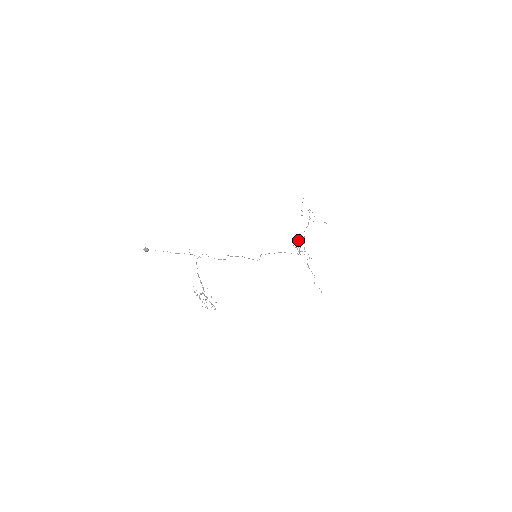
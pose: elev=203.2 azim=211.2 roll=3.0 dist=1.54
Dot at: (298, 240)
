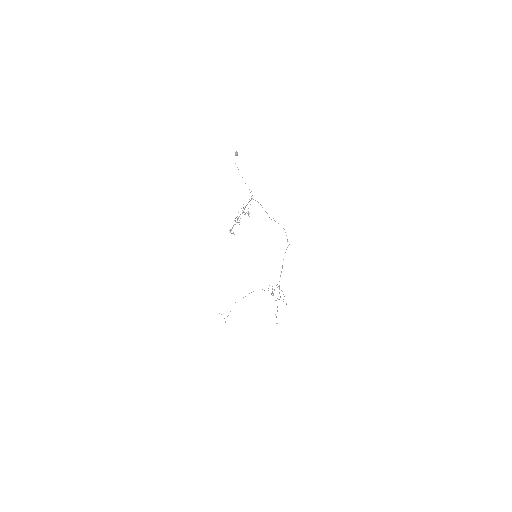
Dot at: occluded
